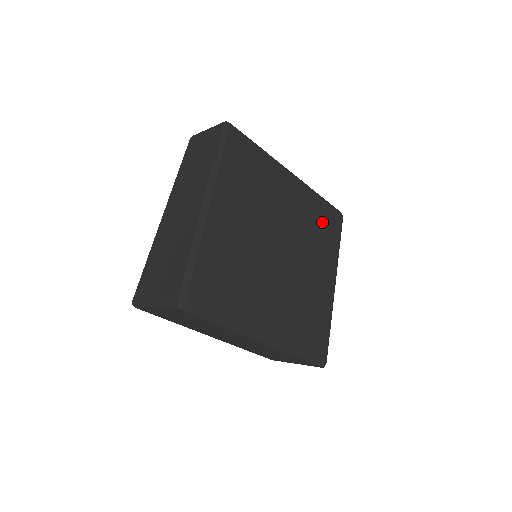
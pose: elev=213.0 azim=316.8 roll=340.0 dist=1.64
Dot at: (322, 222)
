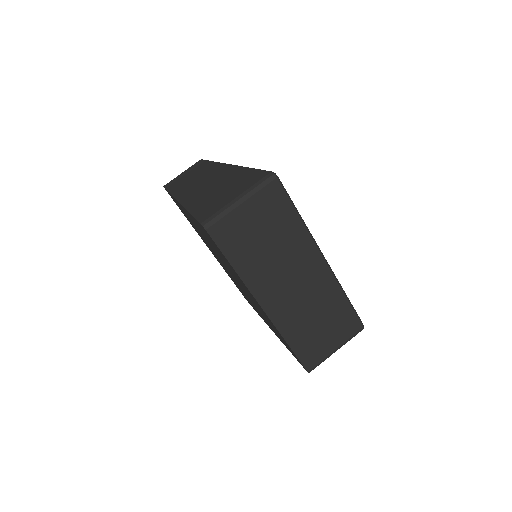
Dot at: occluded
